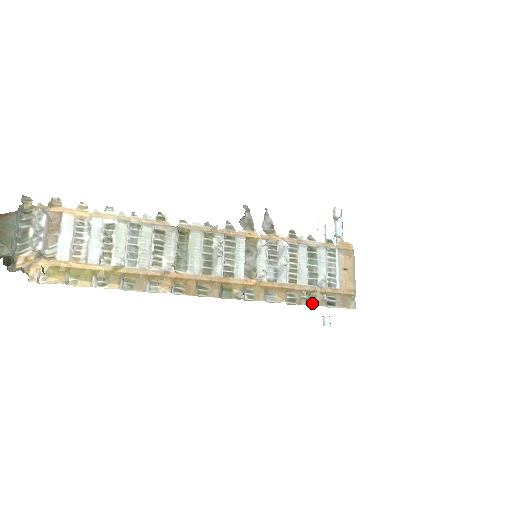
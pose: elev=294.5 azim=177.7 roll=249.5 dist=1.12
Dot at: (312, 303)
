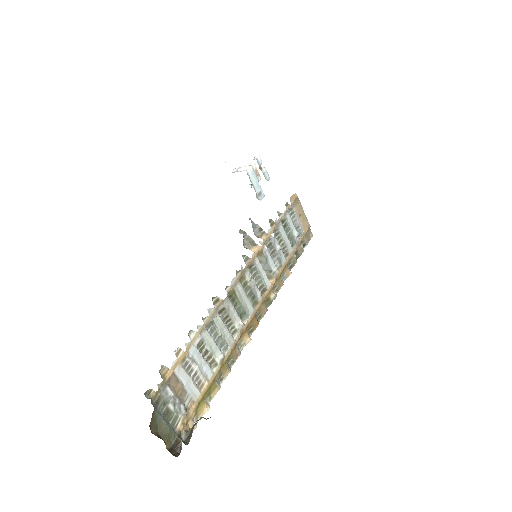
Dot at: (298, 257)
